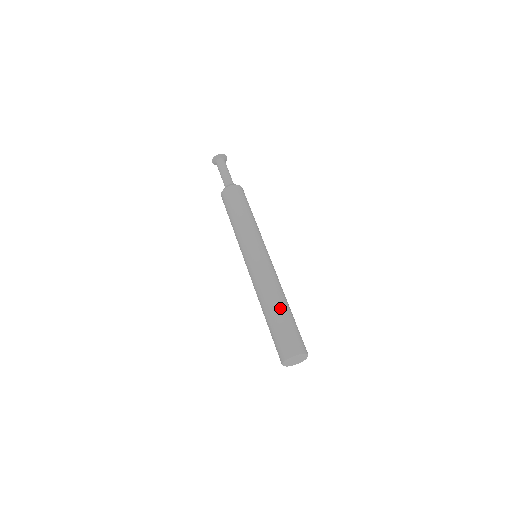
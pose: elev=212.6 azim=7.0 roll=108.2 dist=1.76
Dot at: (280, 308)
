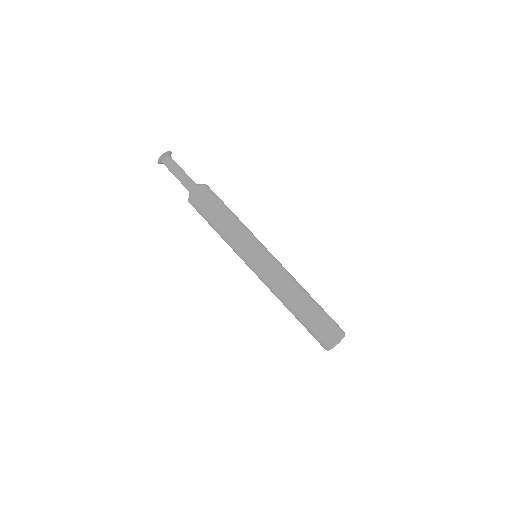
Dot at: (298, 311)
